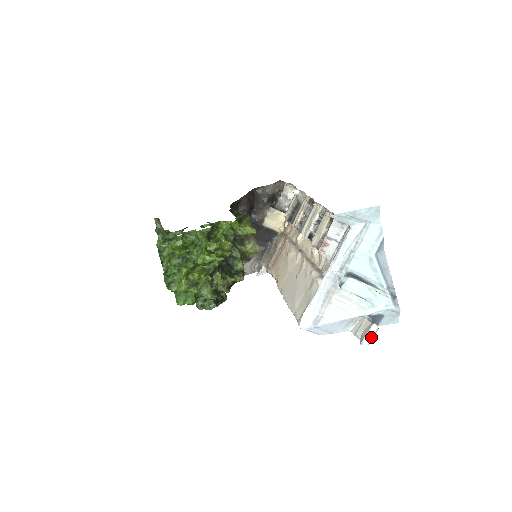
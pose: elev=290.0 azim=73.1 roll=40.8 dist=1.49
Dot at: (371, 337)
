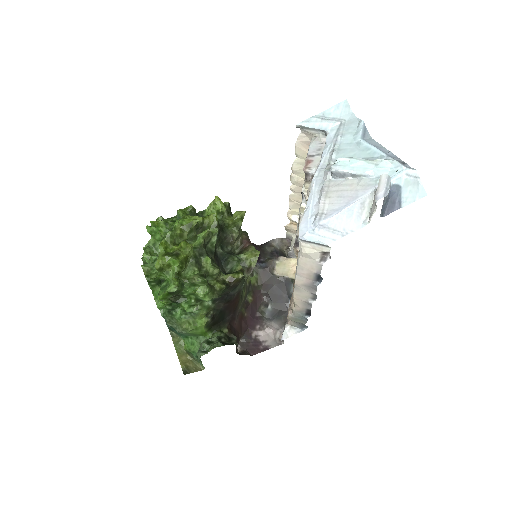
Dot at: (384, 186)
